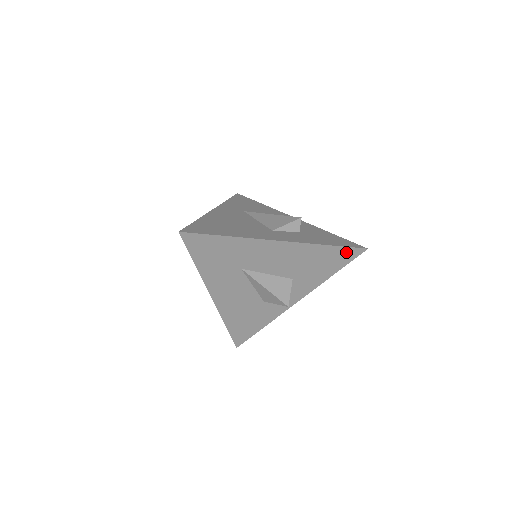
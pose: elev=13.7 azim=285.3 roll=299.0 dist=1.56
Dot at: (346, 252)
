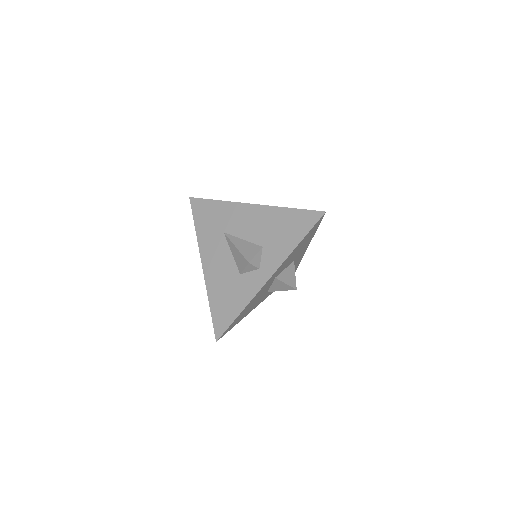
Dot at: (306, 216)
